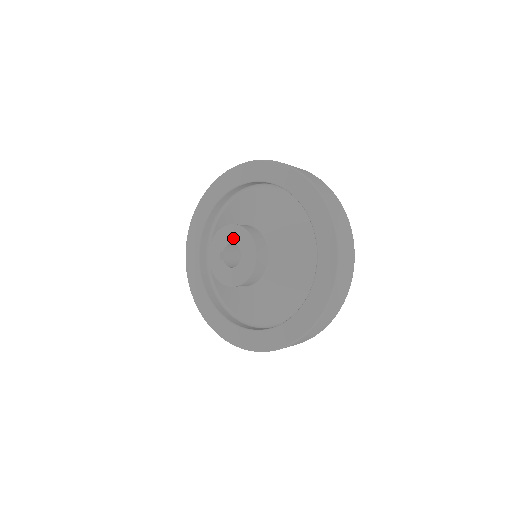
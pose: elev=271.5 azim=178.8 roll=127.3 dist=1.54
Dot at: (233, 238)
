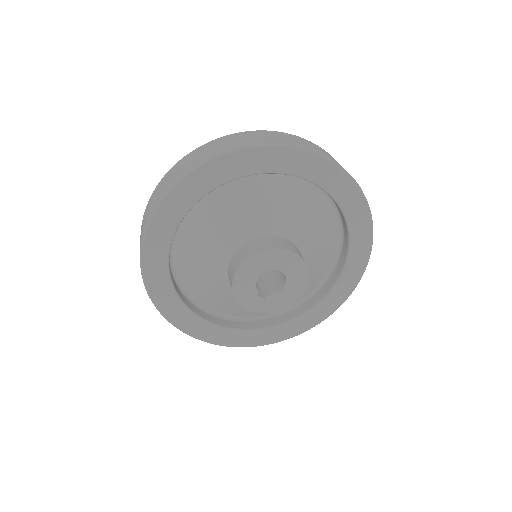
Dot at: (255, 273)
